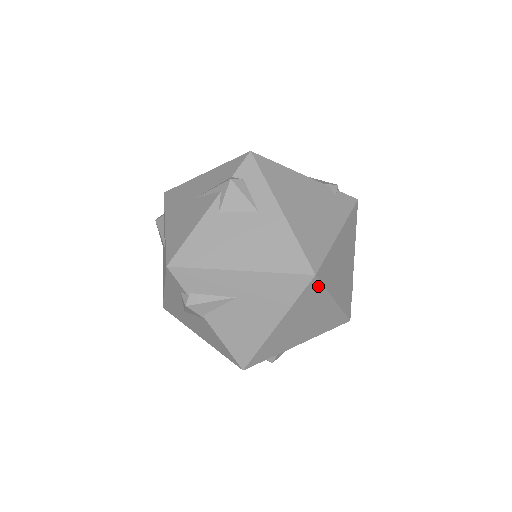
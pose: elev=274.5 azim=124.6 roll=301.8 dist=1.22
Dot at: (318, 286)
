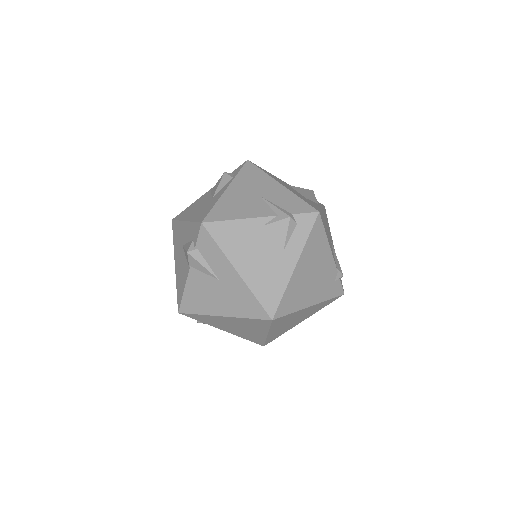
Dot at: (267, 324)
